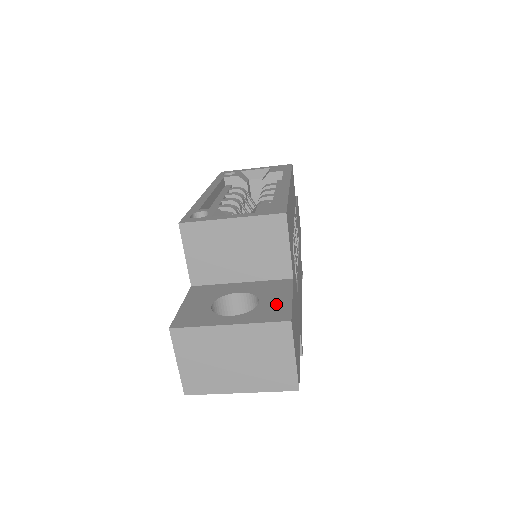
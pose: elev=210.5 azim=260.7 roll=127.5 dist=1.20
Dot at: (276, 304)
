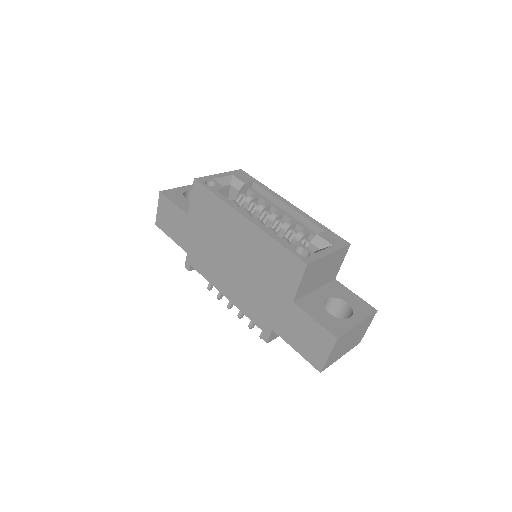
Dot at: (356, 301)
